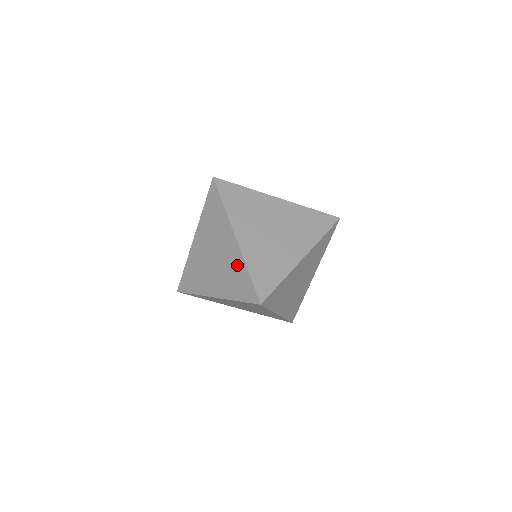
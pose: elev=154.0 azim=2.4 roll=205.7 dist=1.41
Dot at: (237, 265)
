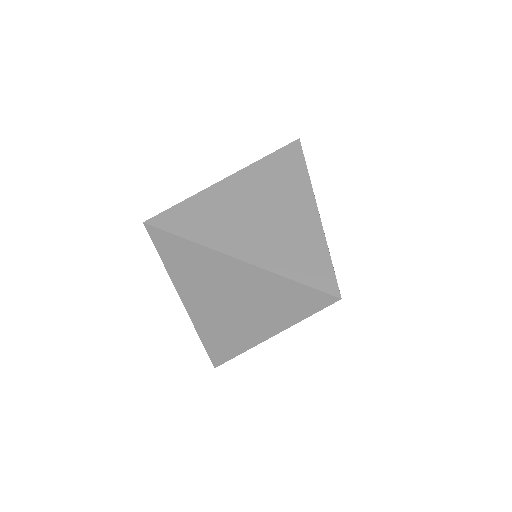
Dot at: occluded
